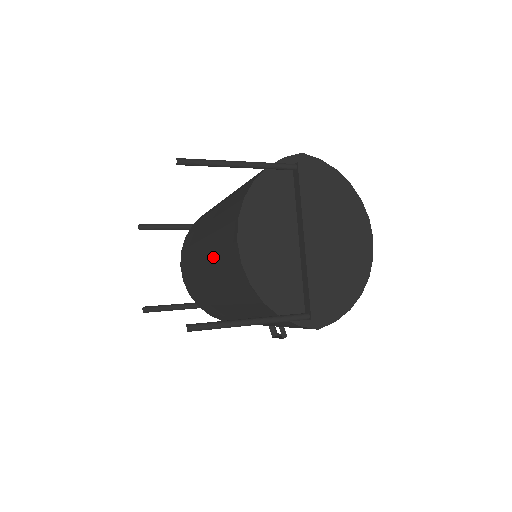
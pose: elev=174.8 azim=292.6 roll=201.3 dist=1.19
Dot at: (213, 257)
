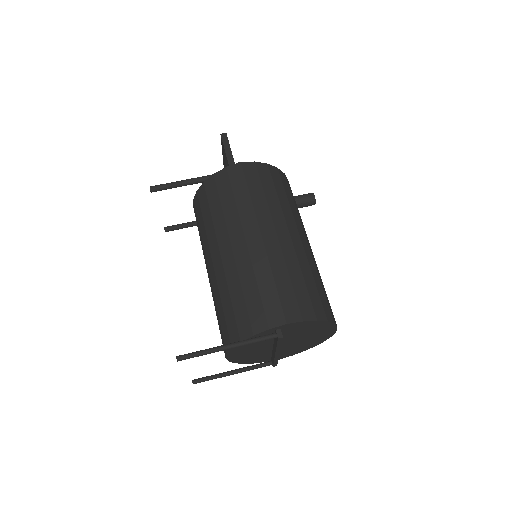
Dot at: occluded
